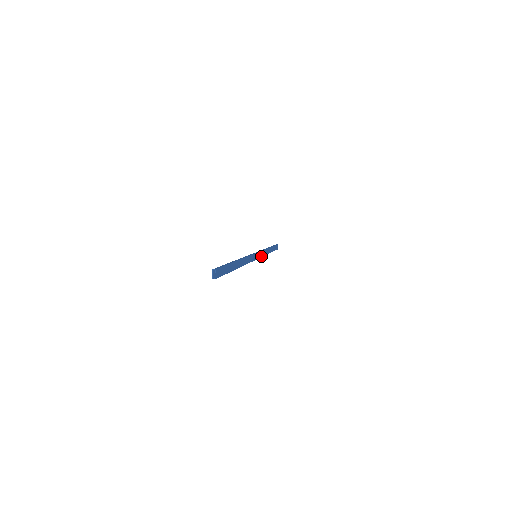
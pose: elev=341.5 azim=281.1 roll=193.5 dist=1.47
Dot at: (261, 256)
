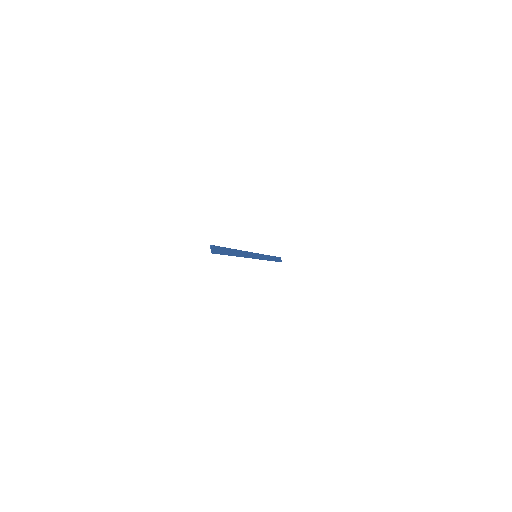
Dot at: (262, 258)
